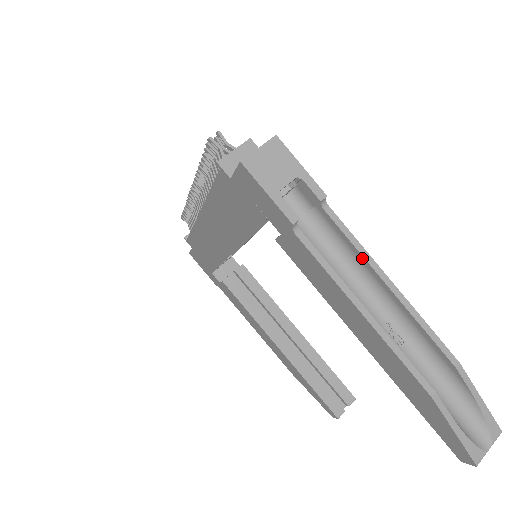
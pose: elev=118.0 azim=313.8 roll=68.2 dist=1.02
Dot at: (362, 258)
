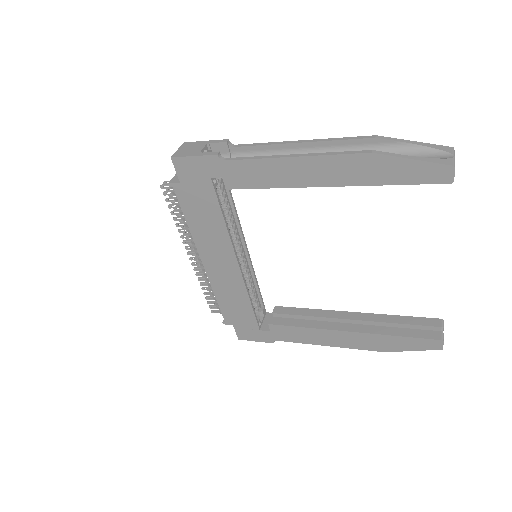
Dot at: (273, 146)
